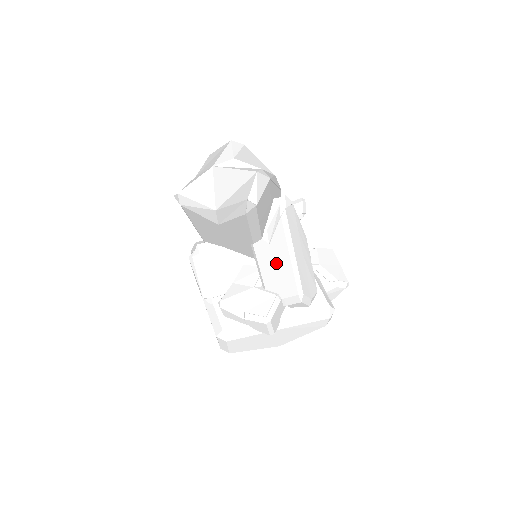
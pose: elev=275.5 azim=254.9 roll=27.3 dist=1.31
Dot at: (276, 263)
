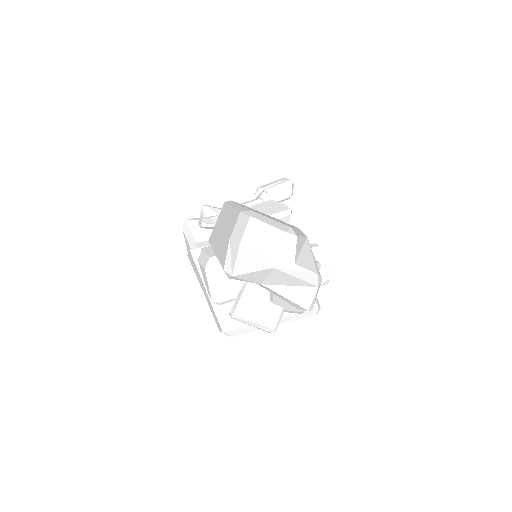
Dot at: occluded
